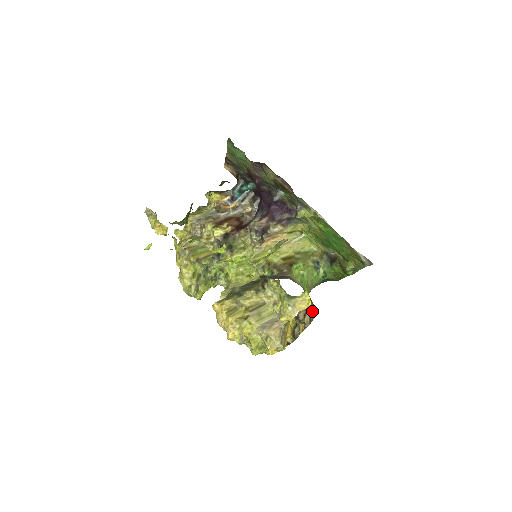
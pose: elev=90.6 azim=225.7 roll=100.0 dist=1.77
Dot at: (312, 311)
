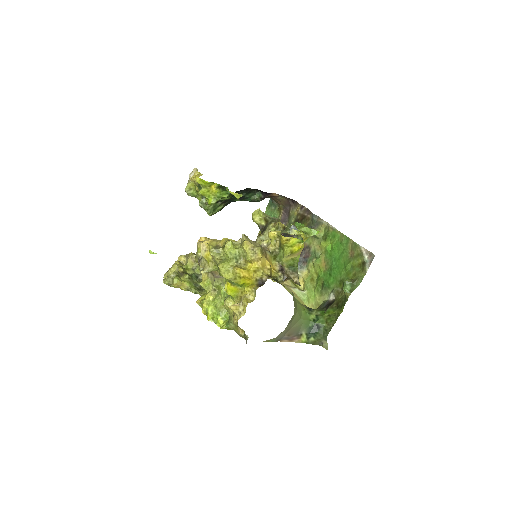
Dot at: occluded
